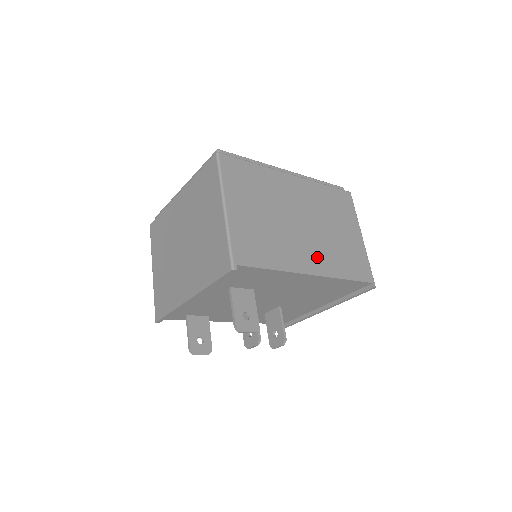
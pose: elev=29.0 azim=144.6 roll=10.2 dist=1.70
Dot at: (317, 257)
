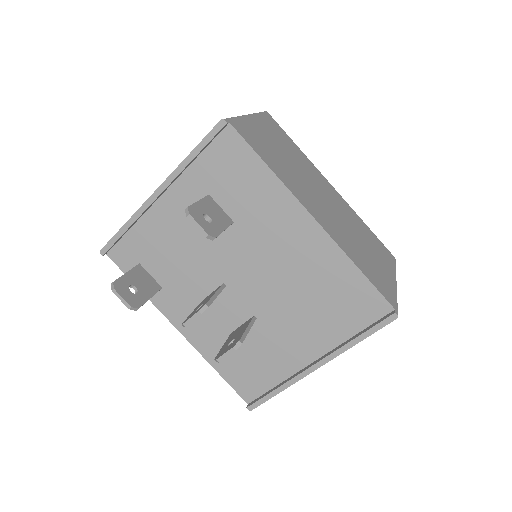
Dot at: (328, 222)
